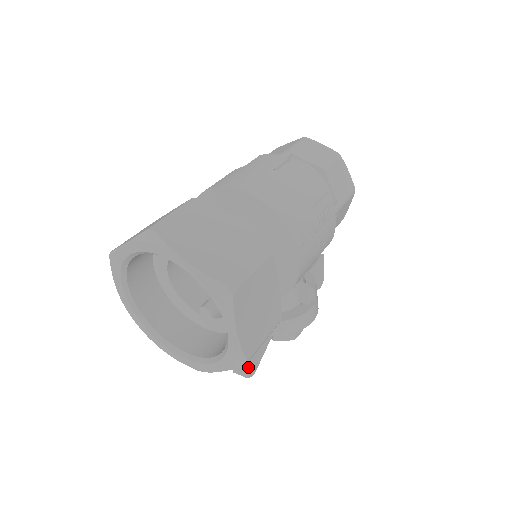
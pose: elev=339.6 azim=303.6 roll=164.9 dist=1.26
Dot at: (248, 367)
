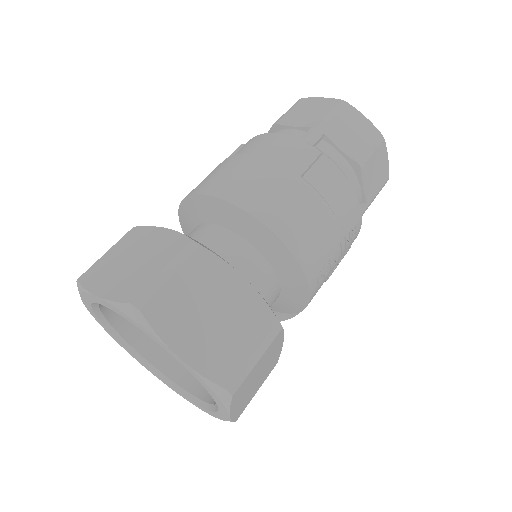
Dot at: occluded
